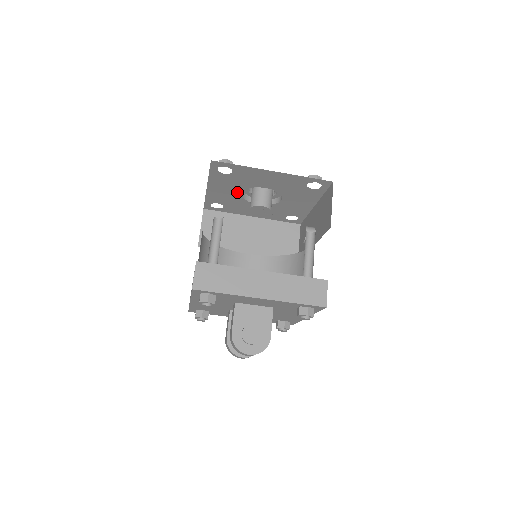
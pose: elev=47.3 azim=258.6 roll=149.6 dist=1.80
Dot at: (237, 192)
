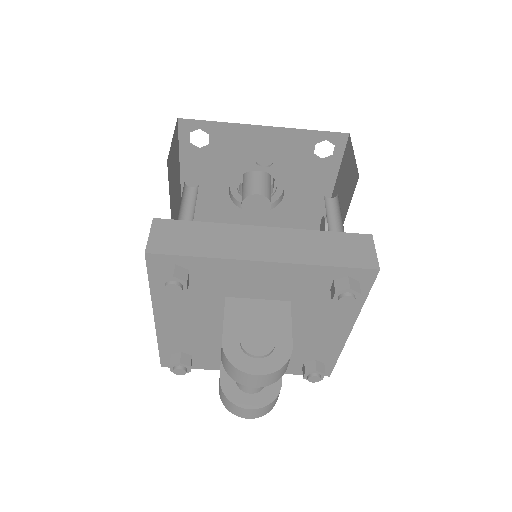
Dot at: (222, 189)
